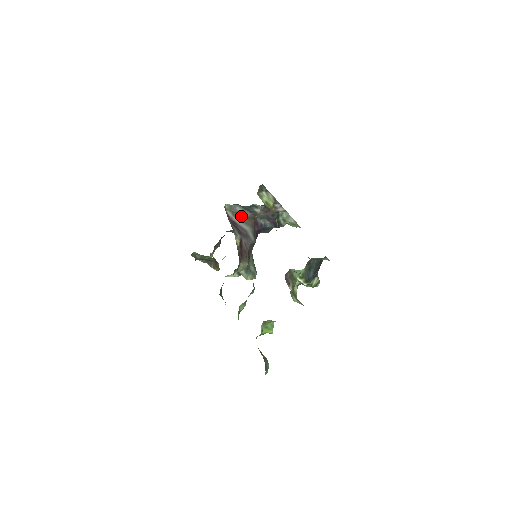
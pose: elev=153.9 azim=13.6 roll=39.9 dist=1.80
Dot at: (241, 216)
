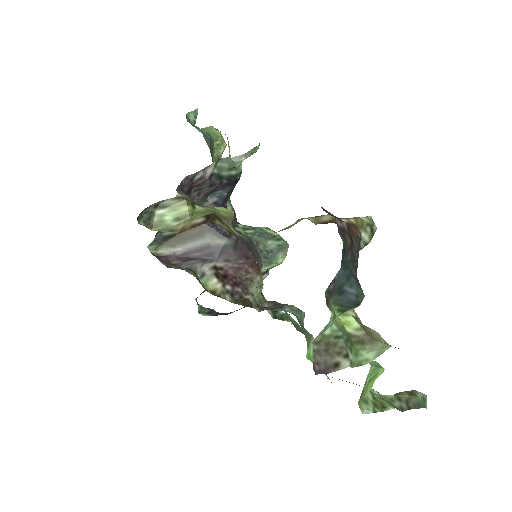
Dot at: (181, 235)
